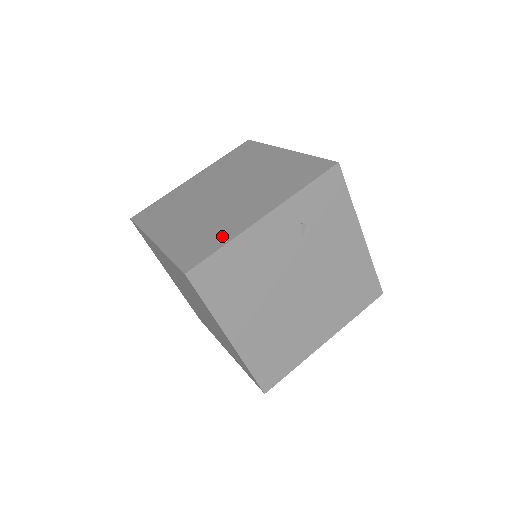
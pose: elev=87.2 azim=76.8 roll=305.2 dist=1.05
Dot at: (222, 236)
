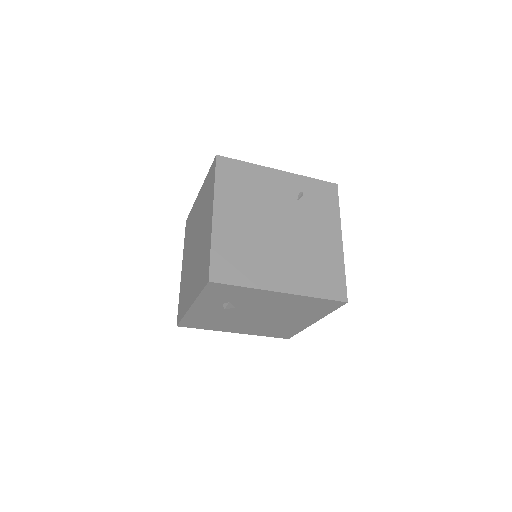
Dot at: occluded
